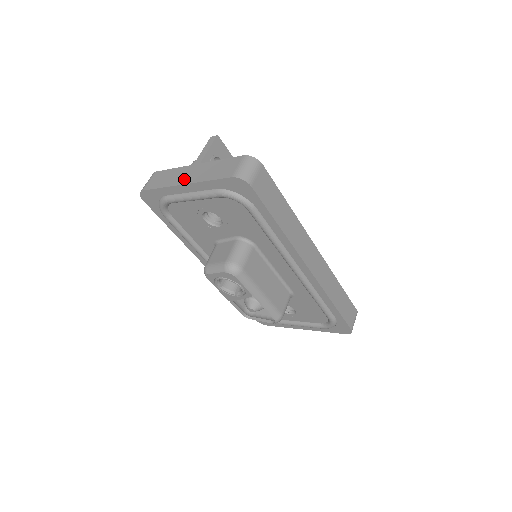
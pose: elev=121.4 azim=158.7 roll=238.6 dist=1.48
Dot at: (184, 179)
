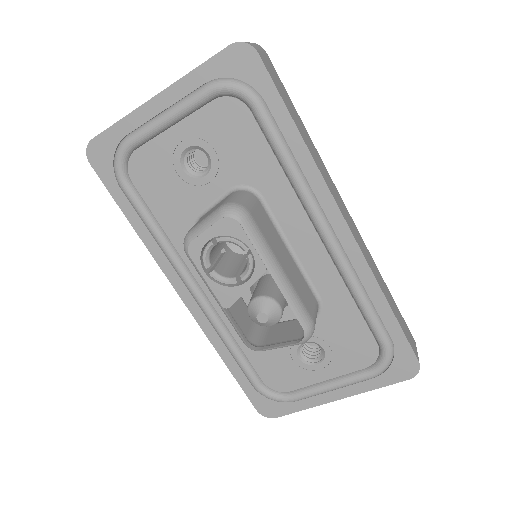
Dot at: occluded
